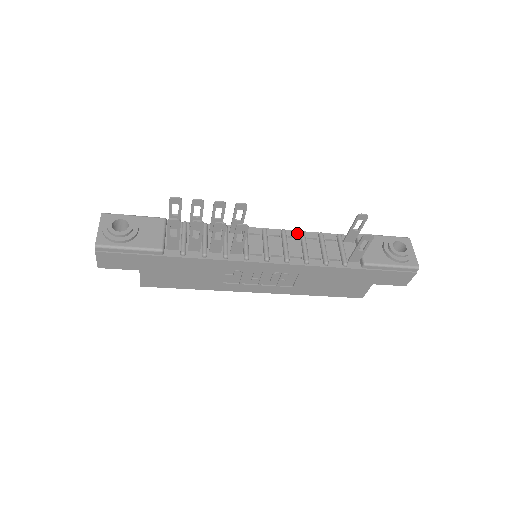
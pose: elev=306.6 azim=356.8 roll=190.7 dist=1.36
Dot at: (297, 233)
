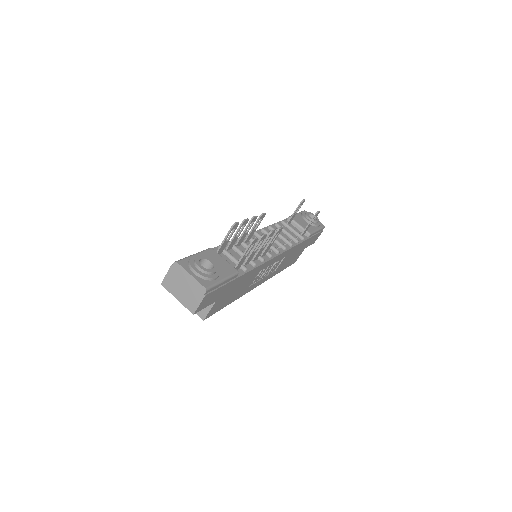
Dot at: (267, 229)
